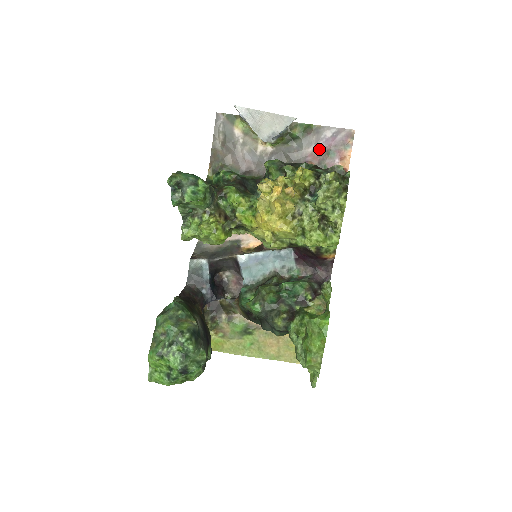
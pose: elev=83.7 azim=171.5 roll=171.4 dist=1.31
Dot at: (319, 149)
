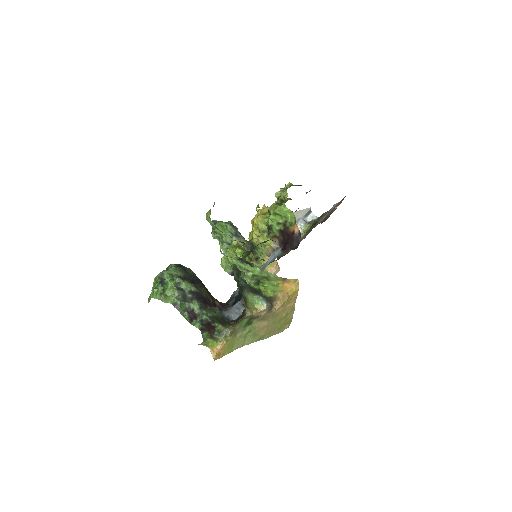
Dot at: occluded
